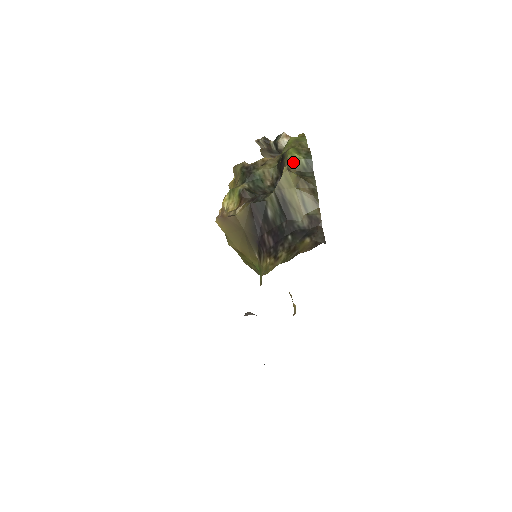
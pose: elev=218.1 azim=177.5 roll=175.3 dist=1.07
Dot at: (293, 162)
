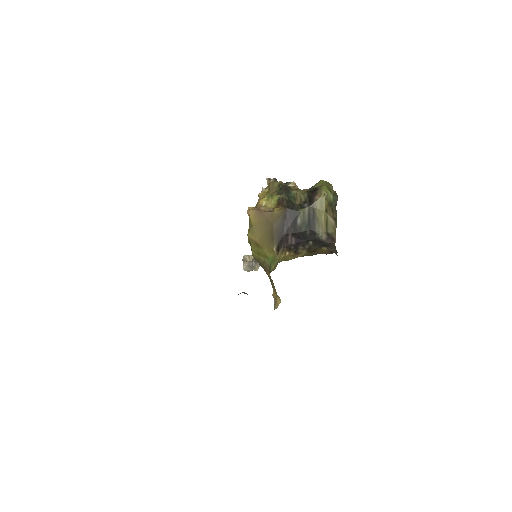
Dot at: (325, 194)
